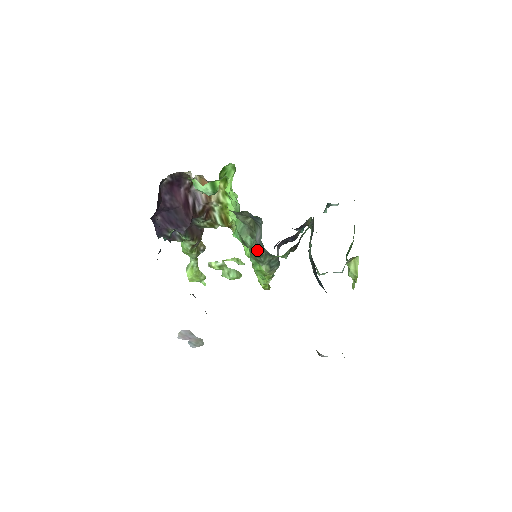
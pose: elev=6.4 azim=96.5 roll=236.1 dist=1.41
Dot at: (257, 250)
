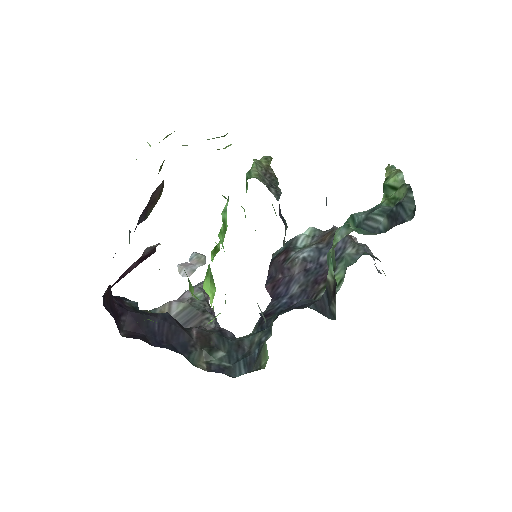
Dot at: occluded
